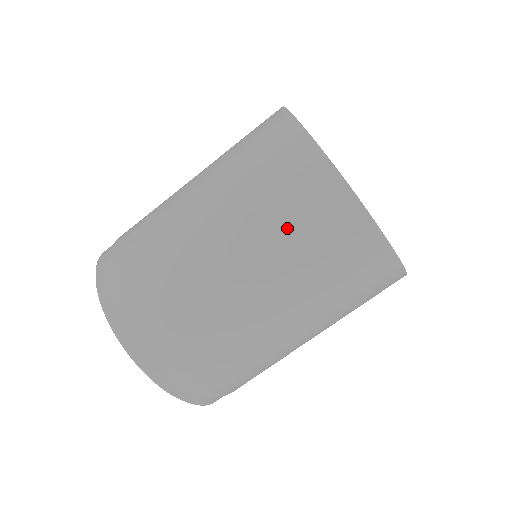
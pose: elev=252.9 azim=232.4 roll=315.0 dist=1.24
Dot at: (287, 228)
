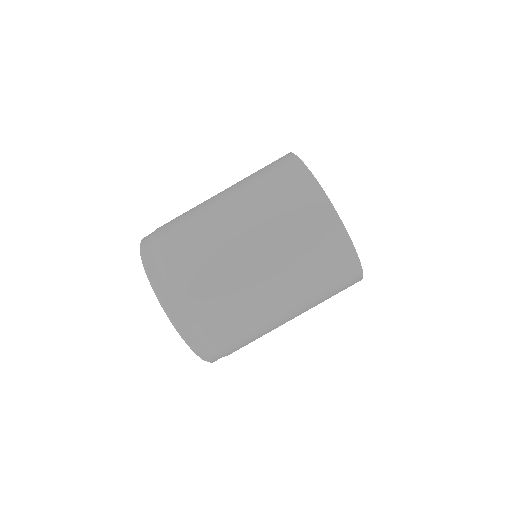
Dot at: (308, 262)
